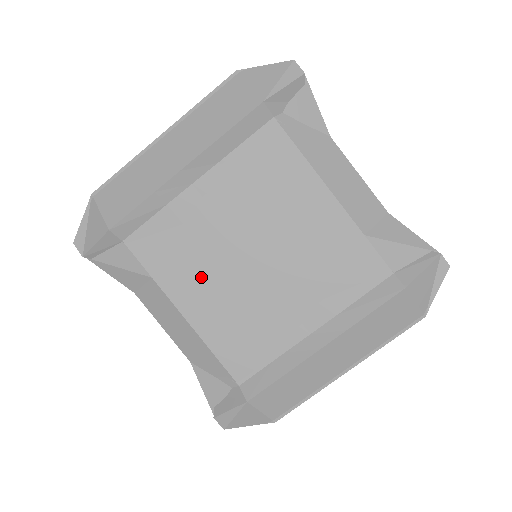
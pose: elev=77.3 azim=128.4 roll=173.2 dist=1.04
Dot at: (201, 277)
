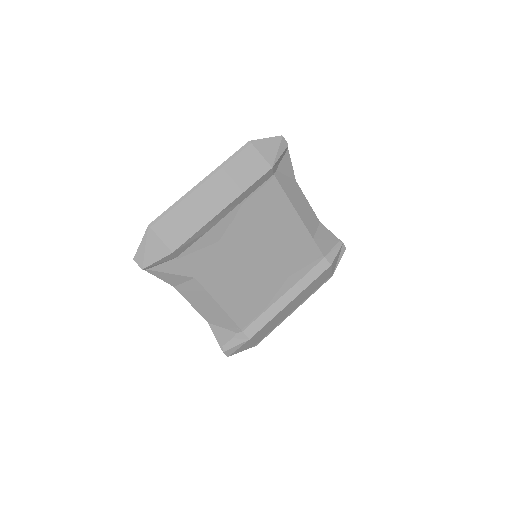
Dot at: (225, 273)
